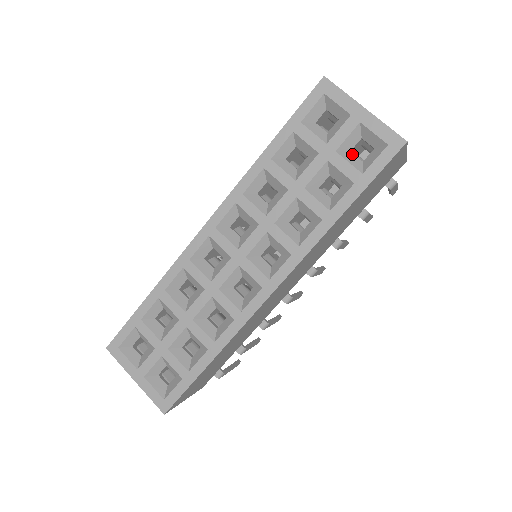
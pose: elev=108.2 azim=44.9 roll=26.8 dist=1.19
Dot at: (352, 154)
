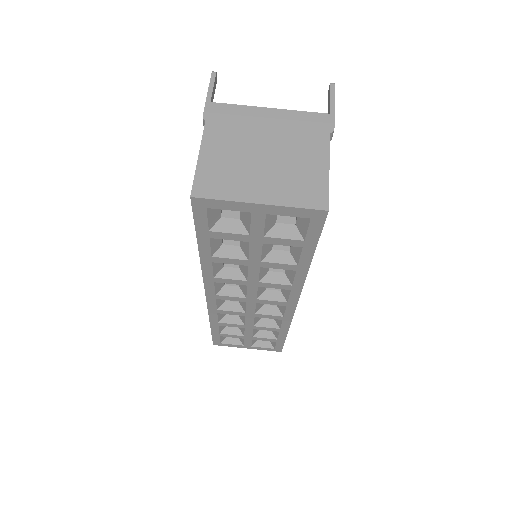
Dot at: (280, 225)
